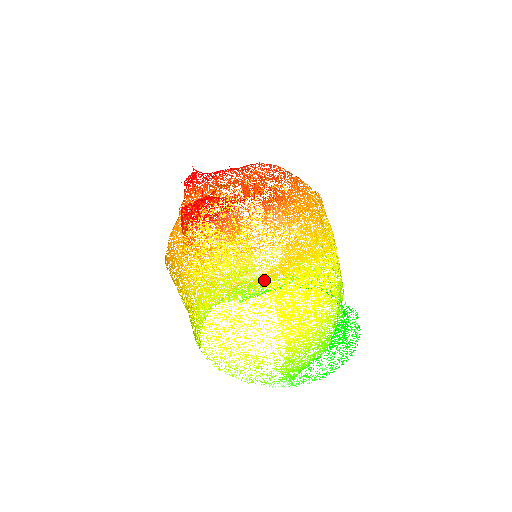
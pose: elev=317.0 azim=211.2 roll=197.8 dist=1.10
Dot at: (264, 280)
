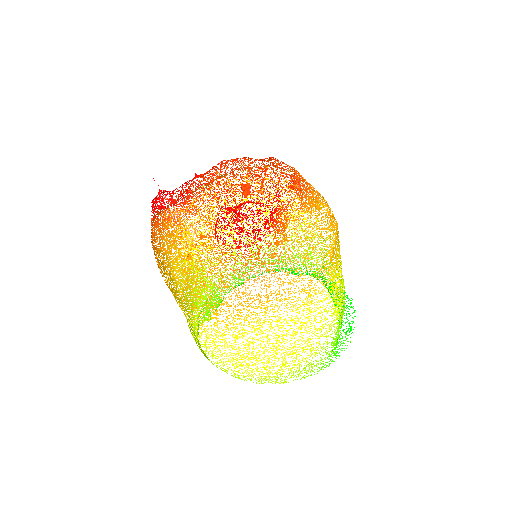
Dot at: occluded
